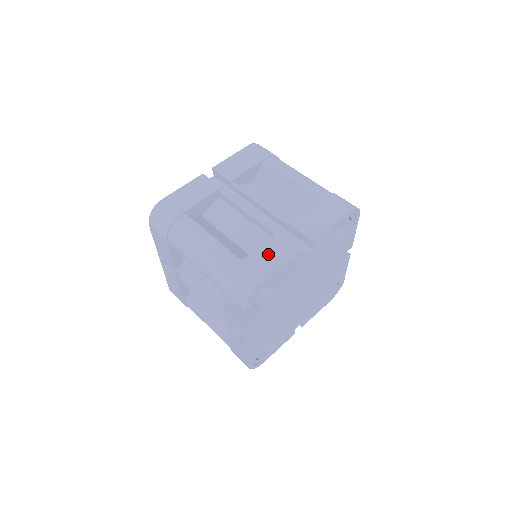
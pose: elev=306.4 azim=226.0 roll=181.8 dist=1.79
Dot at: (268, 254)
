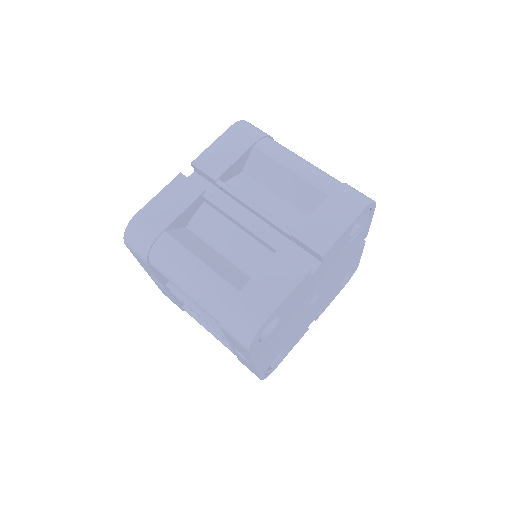
Dot at: (270, 280)
